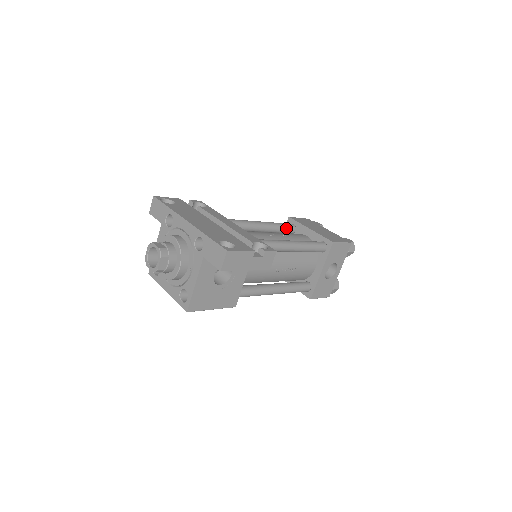
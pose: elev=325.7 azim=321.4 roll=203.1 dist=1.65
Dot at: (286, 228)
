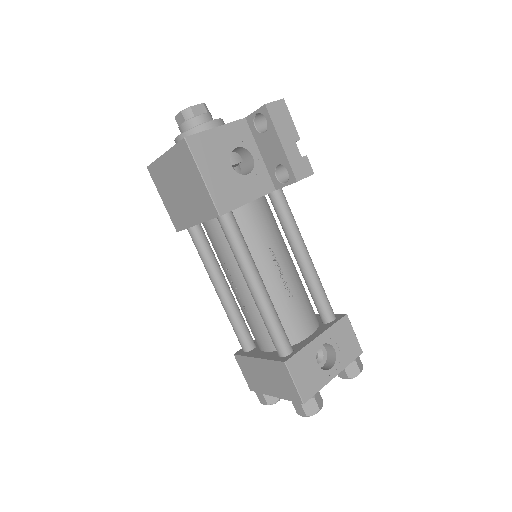
Dot at: occluded
